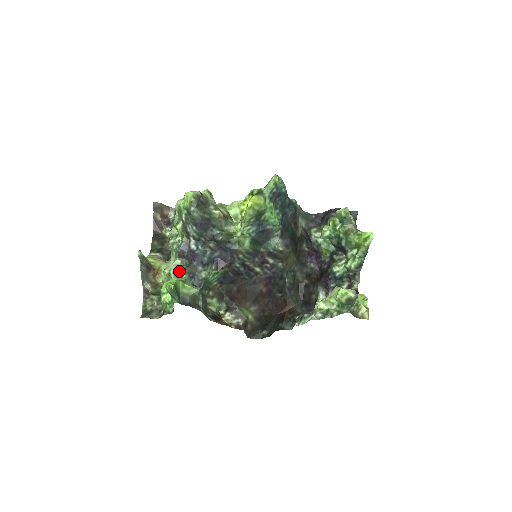
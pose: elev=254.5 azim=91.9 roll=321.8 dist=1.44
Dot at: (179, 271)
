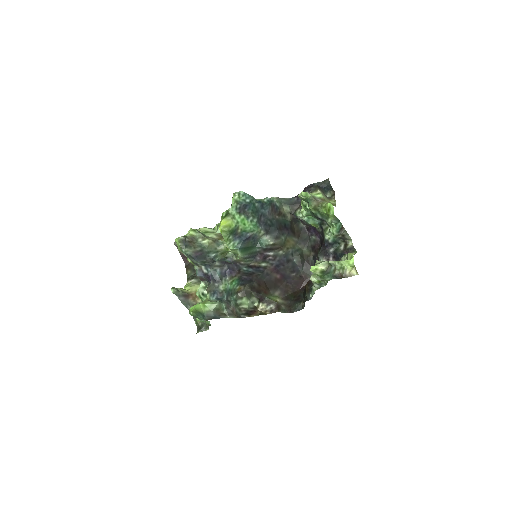
Dot at: (205, 291)
